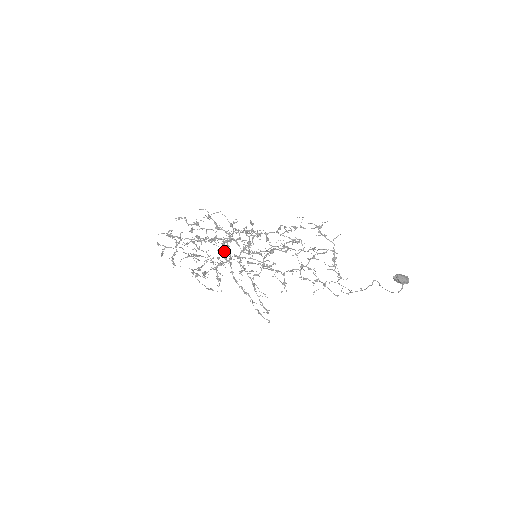
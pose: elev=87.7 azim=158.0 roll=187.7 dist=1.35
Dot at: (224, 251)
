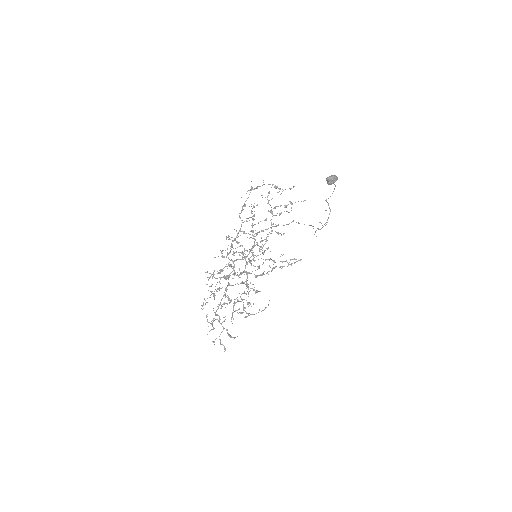
Dot at: occluded
